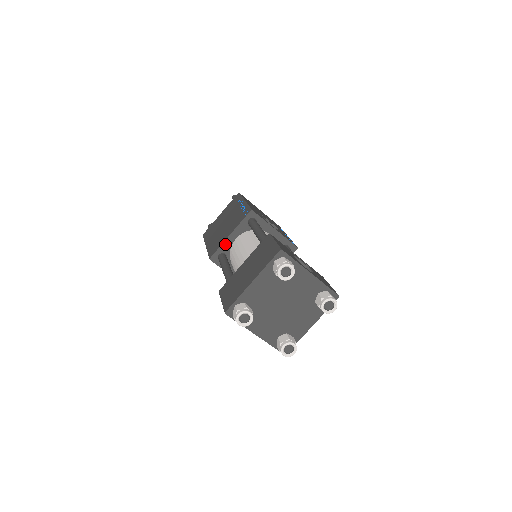
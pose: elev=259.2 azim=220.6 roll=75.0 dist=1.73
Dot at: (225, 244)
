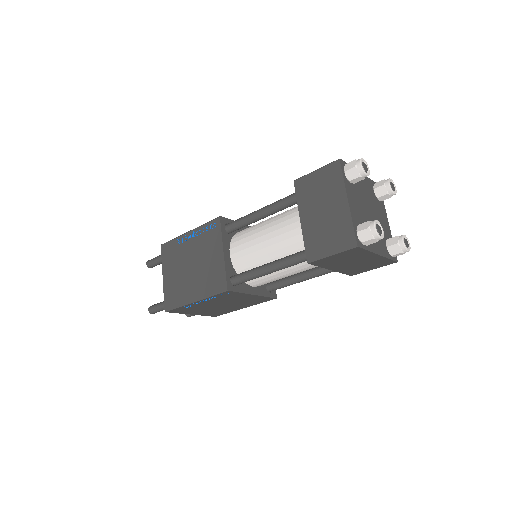
Dot at: (227, 265)
